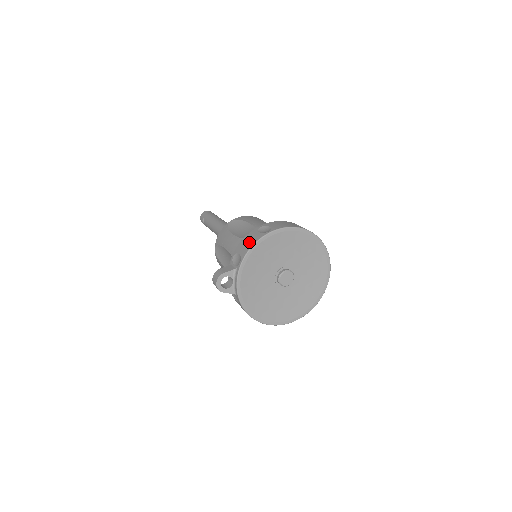
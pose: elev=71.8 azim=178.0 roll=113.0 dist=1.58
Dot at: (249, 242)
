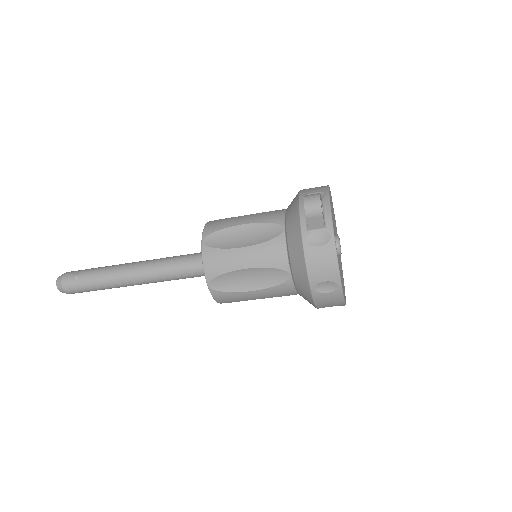
Dot at: (318, 187)
